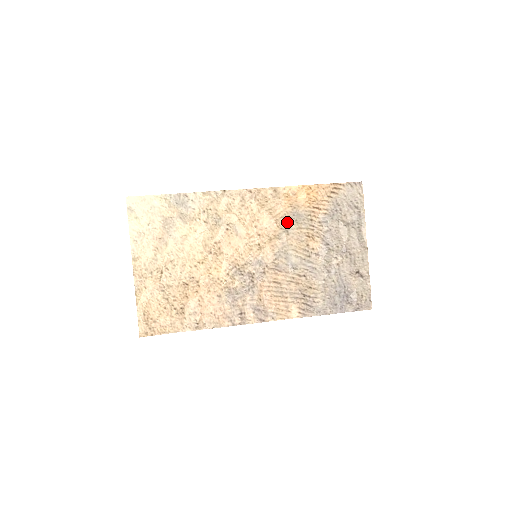
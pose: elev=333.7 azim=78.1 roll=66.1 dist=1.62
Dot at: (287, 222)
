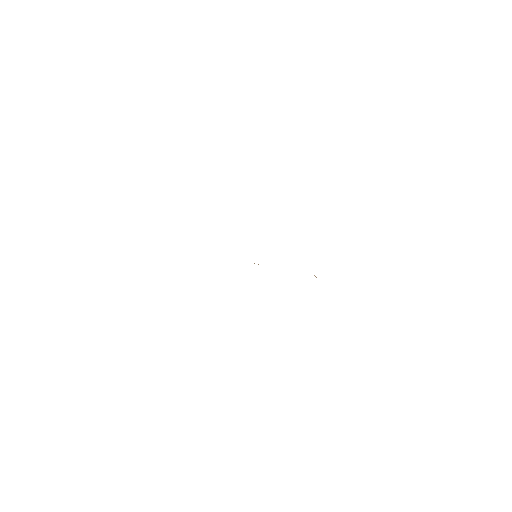
Dot at: occluded
